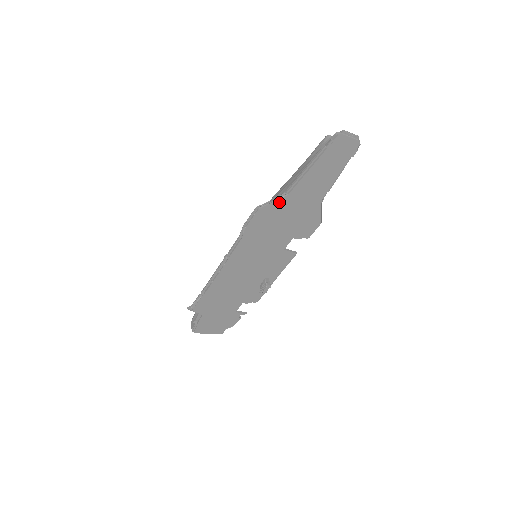
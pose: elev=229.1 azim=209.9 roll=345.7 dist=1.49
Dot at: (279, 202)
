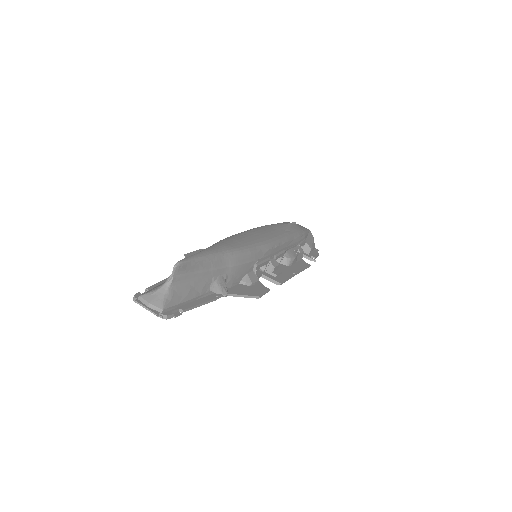
Dot at: occluded
